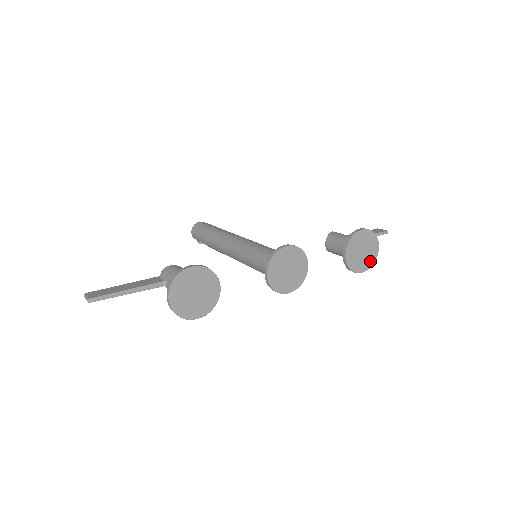
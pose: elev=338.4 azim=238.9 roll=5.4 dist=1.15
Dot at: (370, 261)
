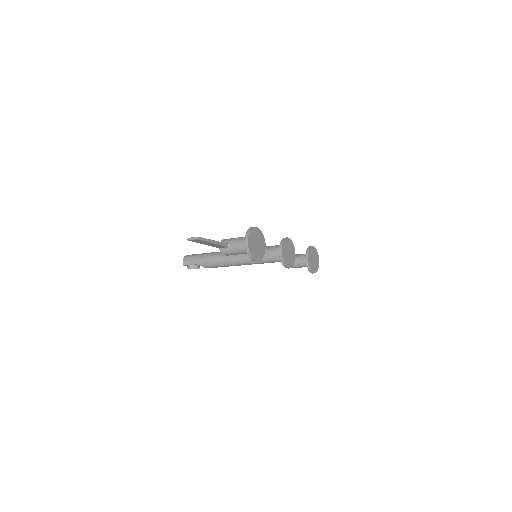
Dot at: (316, 268)
